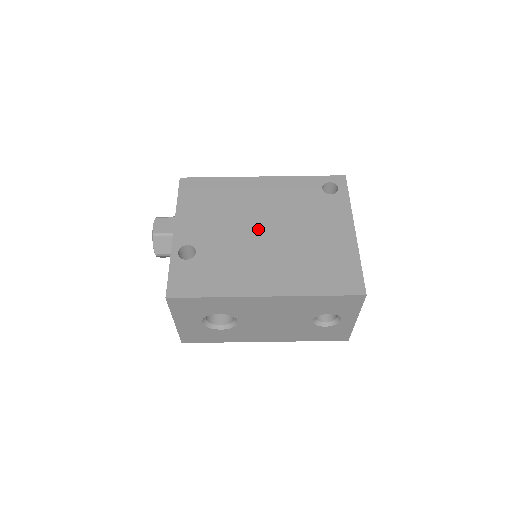
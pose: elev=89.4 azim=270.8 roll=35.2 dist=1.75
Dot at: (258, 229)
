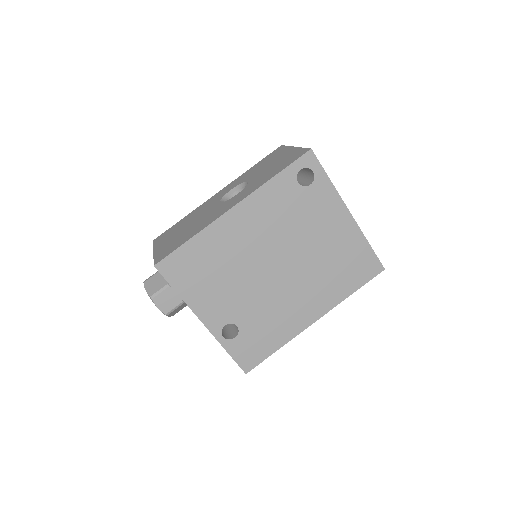
Dot at: (271, 270)
